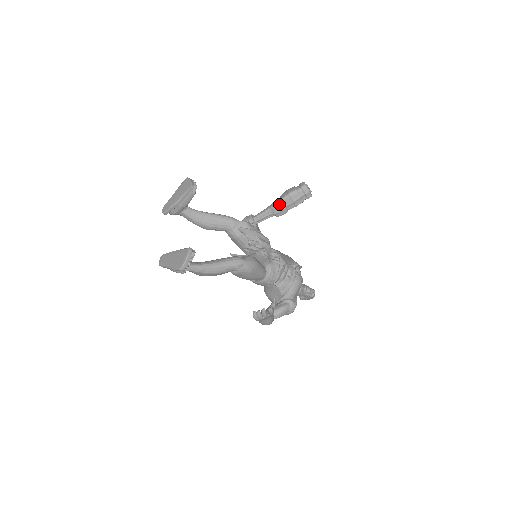
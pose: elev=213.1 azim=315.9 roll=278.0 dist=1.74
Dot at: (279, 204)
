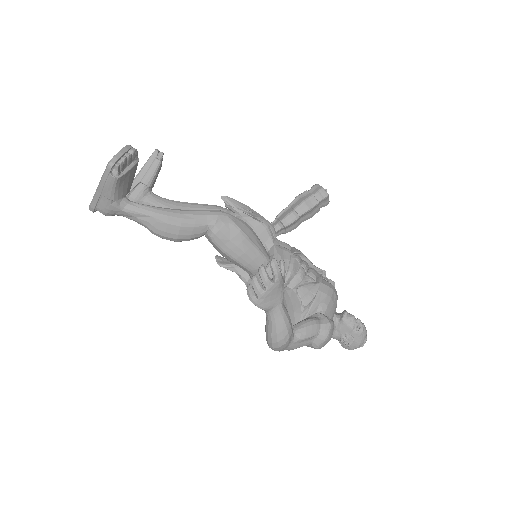
Dot at: (286, 210)
